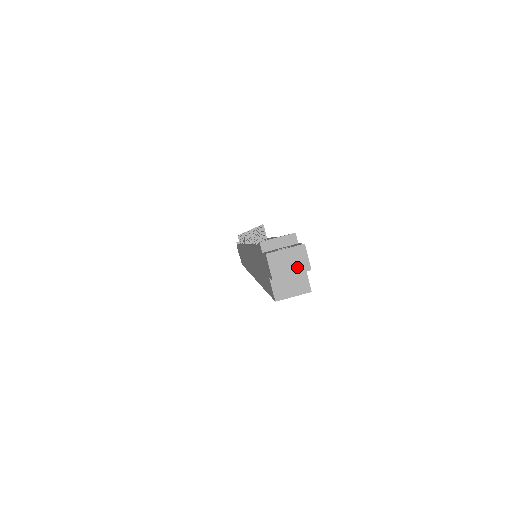
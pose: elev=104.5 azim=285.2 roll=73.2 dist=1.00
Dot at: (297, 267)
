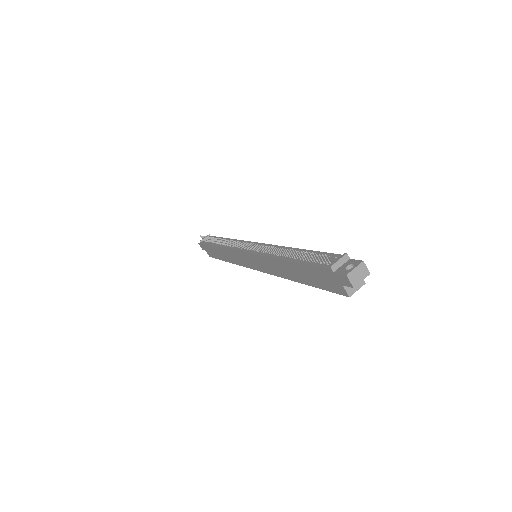
Dot at: (363, 275)
